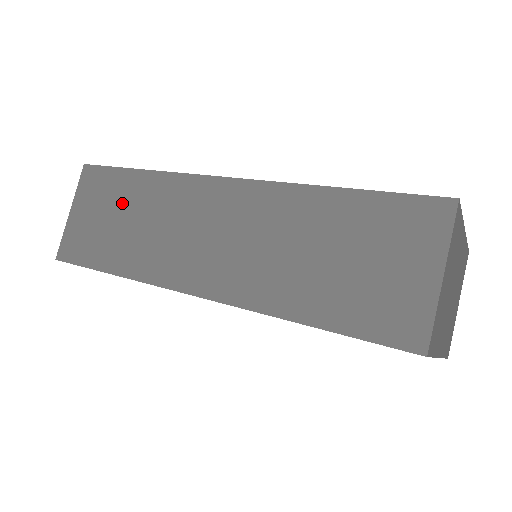
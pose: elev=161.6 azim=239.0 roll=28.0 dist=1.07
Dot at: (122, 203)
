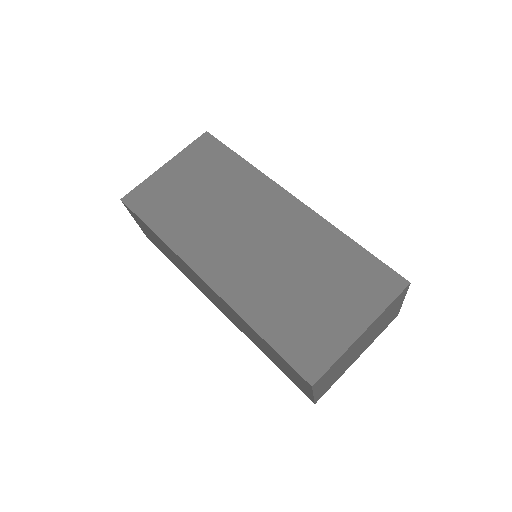
Dot at: (158, 241)
